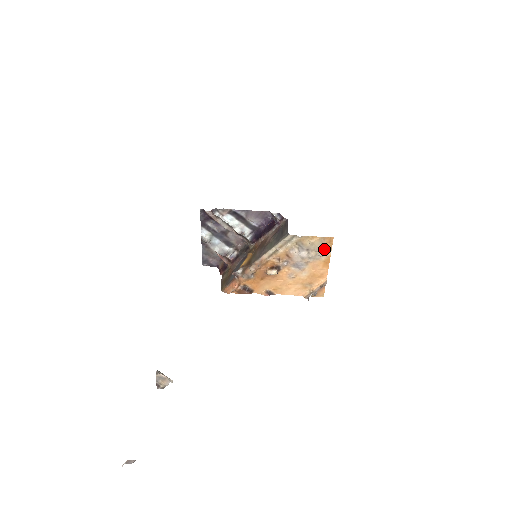
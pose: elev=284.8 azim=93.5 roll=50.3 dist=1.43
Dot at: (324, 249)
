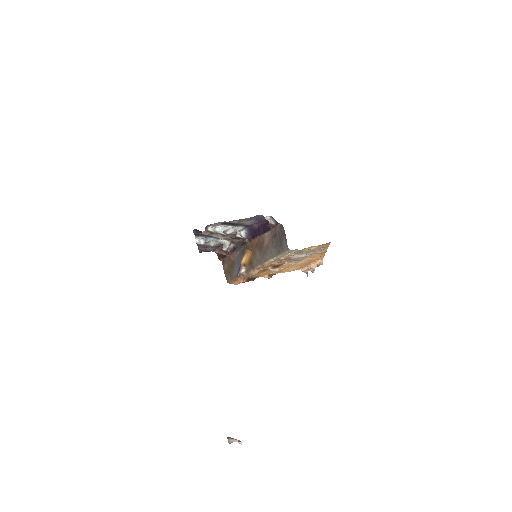
Dot at: (321, 249)
